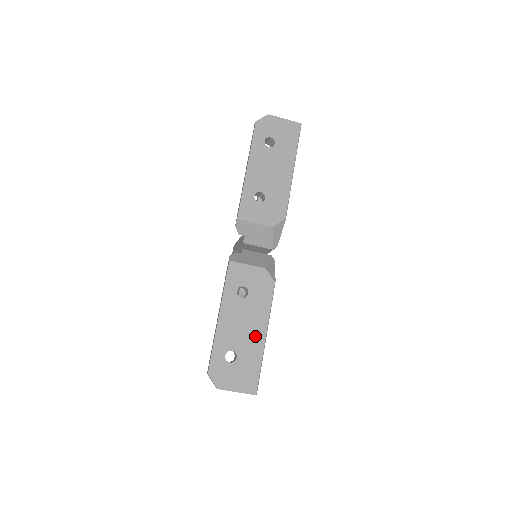
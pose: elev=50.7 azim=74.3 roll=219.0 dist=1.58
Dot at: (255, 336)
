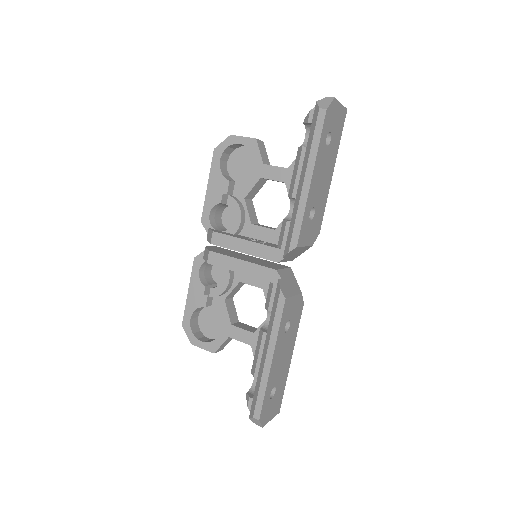
Dot at: (287, 363)
